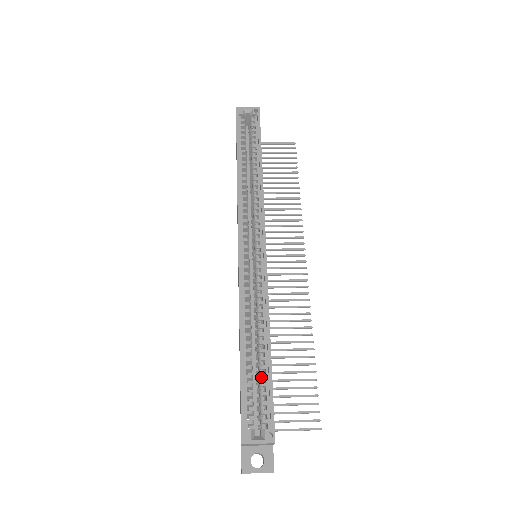
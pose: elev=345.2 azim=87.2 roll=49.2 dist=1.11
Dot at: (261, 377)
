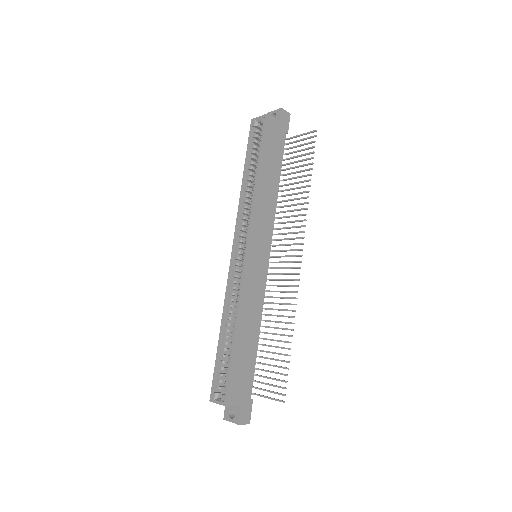
Dot at: (228, 357)
